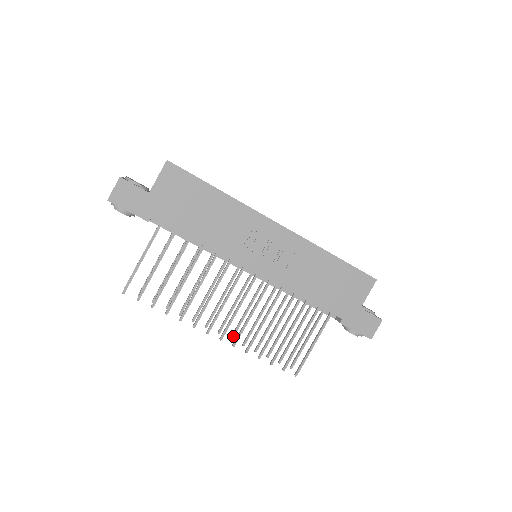
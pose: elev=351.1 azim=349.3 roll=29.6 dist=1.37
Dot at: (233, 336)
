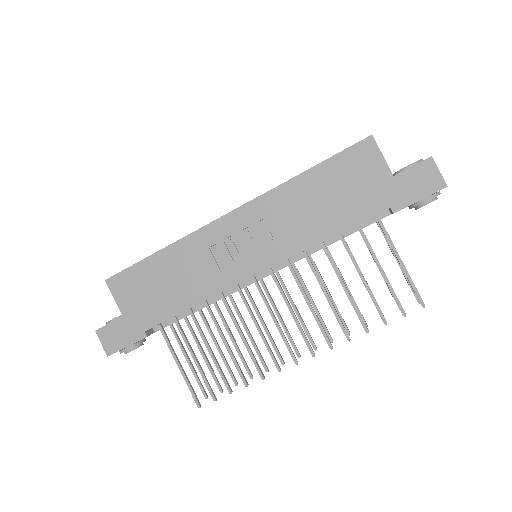
Dot at: (330, 337)
